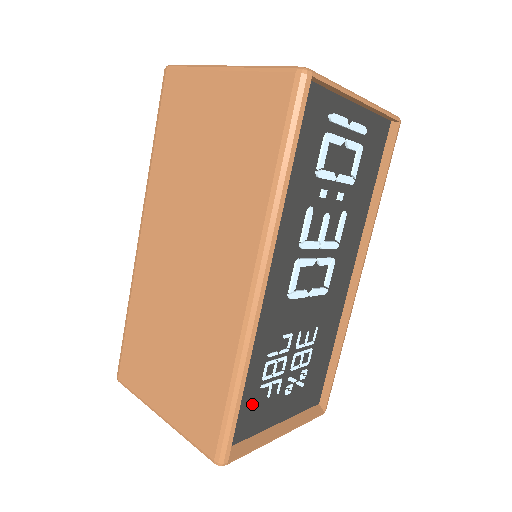
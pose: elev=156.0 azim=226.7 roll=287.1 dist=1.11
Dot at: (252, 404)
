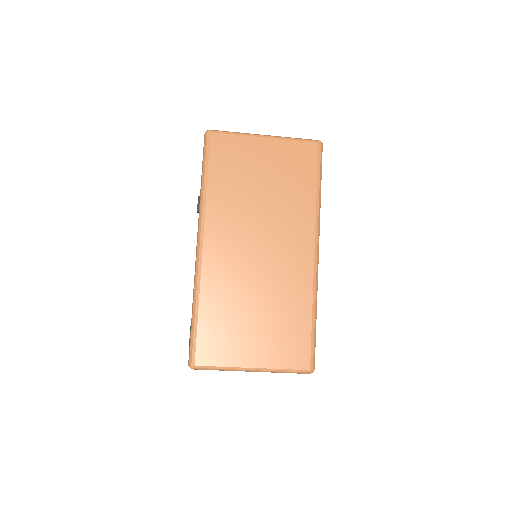
Dot at: occluded
